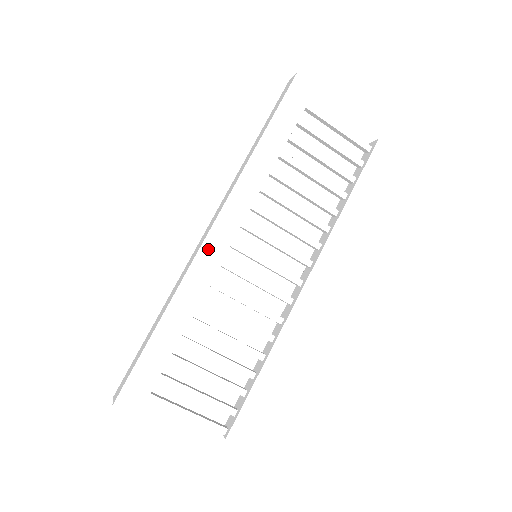
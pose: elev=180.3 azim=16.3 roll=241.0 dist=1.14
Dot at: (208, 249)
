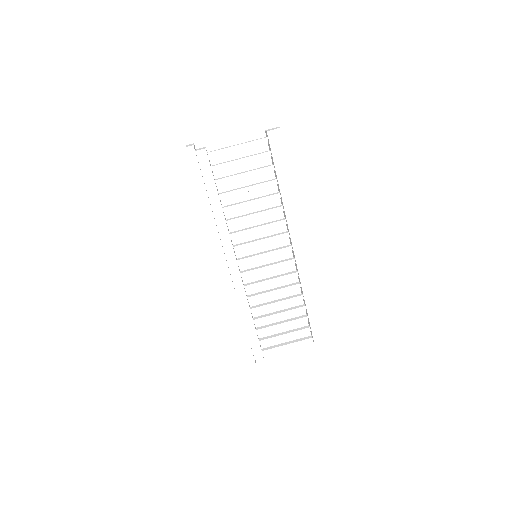
Dot at: (229, 278)
